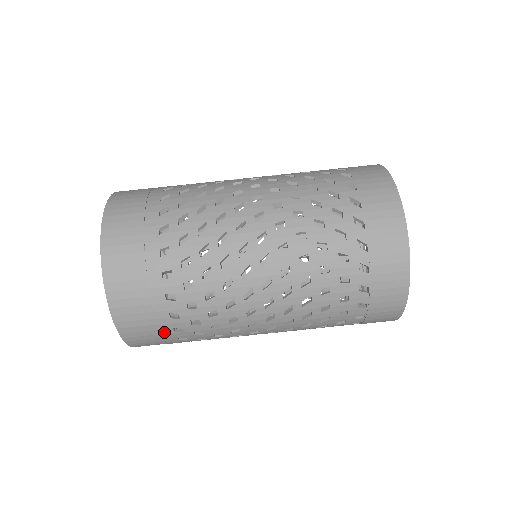
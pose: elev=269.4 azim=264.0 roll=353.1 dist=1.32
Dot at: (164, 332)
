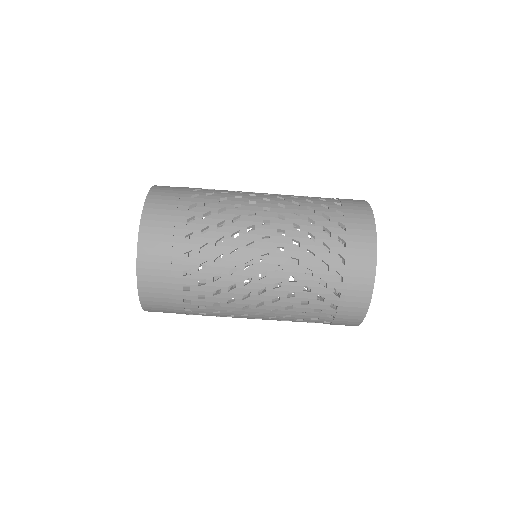
Dot at: (178, 313)
